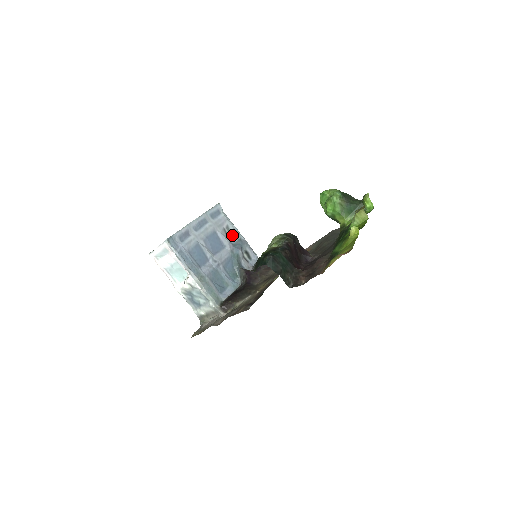
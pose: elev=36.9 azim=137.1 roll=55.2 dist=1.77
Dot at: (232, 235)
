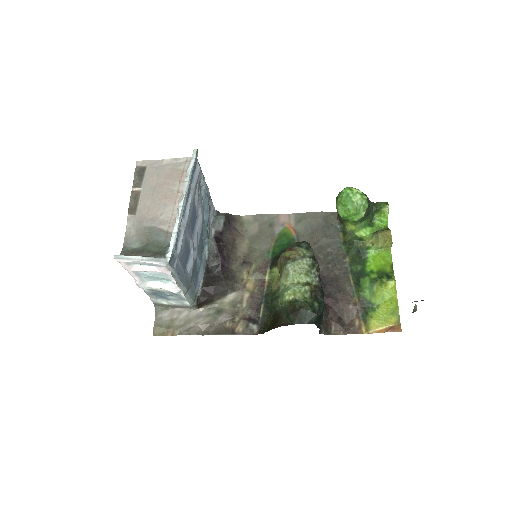
Dot at: (200, 190)
